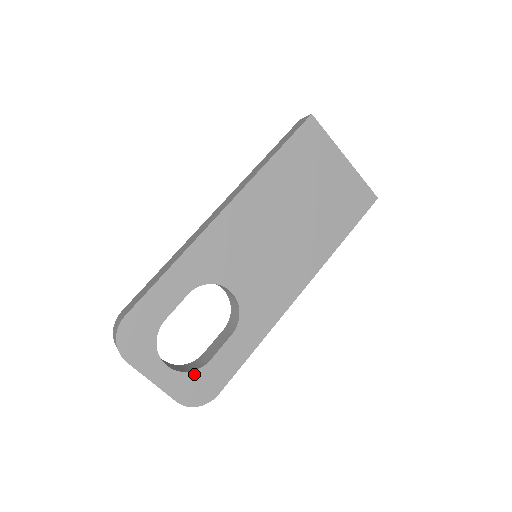
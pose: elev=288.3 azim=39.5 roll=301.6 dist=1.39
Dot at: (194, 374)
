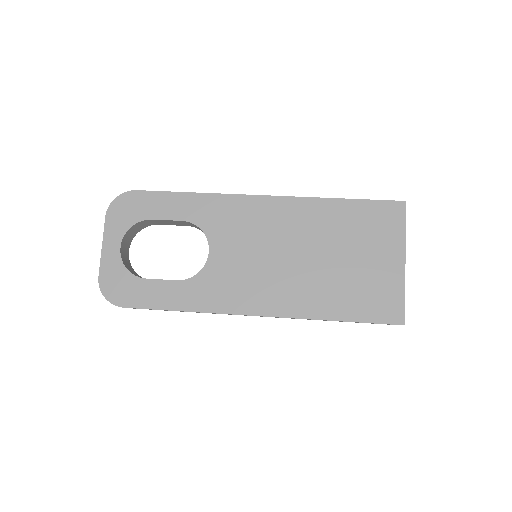
Dot at: (127, 274)
